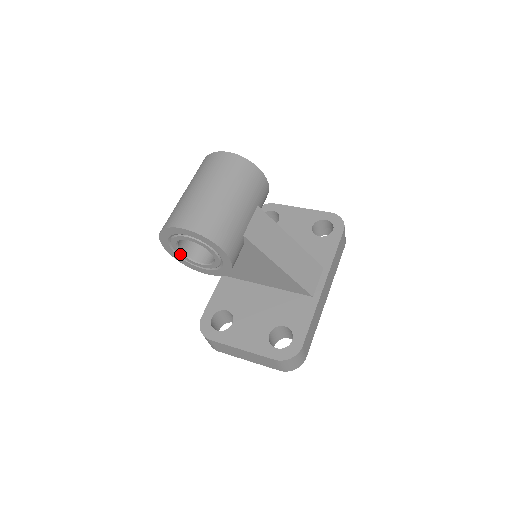
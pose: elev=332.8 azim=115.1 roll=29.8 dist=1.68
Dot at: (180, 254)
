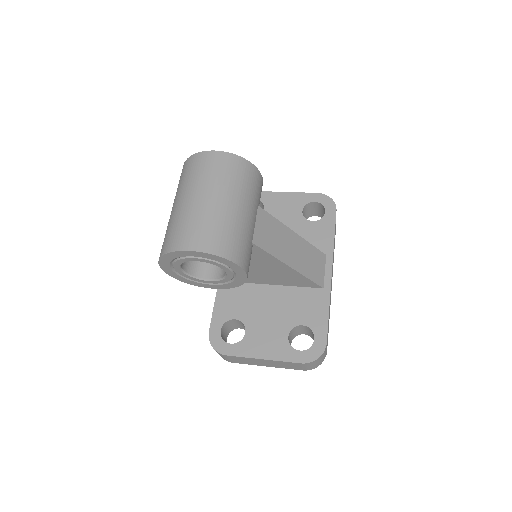
Dot at: (183, 274)
